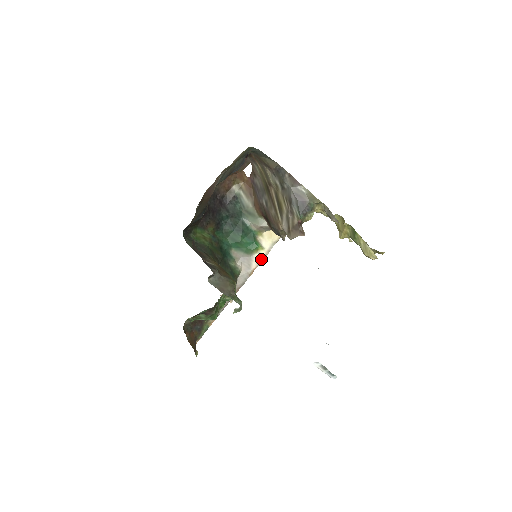
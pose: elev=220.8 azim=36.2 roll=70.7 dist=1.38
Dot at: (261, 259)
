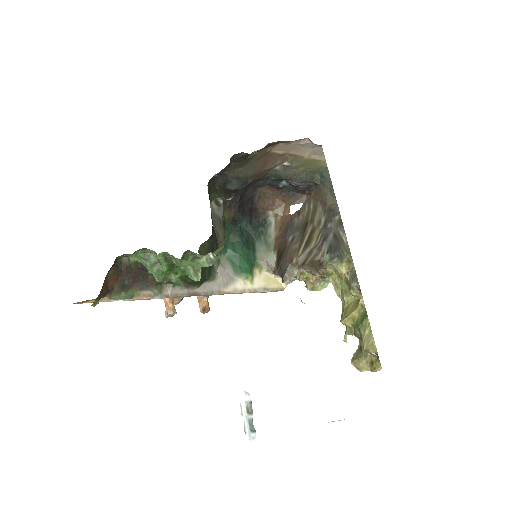
Dot at: (242, 290)
